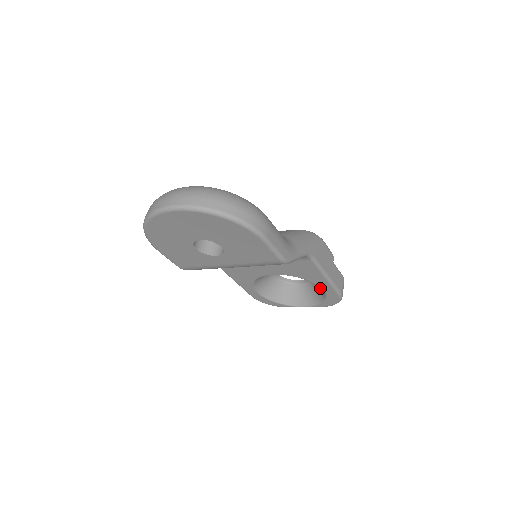
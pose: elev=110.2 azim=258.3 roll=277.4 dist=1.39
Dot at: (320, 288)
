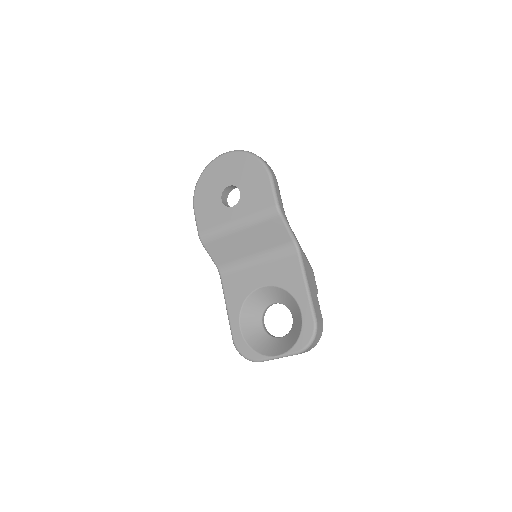
Dot at: (299, 319)
